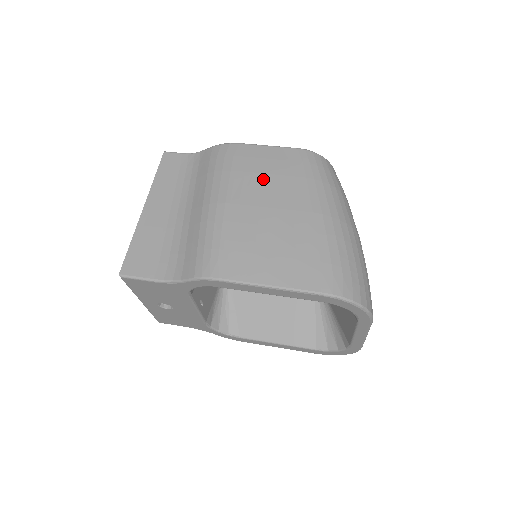
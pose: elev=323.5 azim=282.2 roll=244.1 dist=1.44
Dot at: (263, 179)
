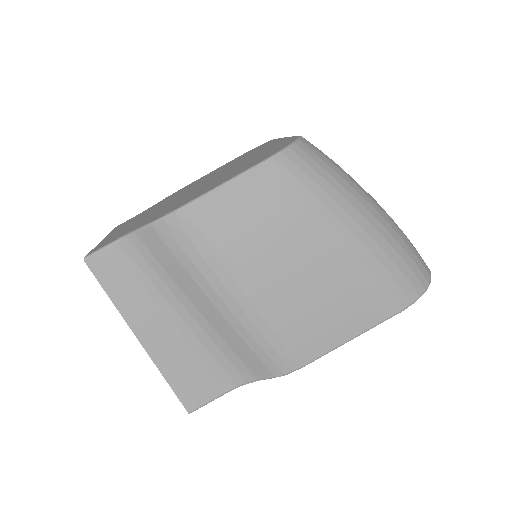
Dot at: (261, 238)
